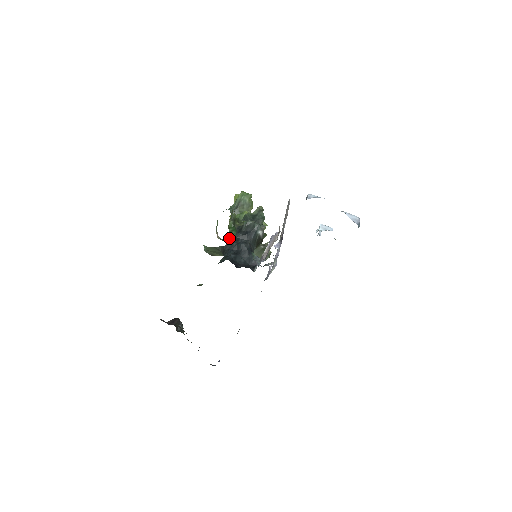
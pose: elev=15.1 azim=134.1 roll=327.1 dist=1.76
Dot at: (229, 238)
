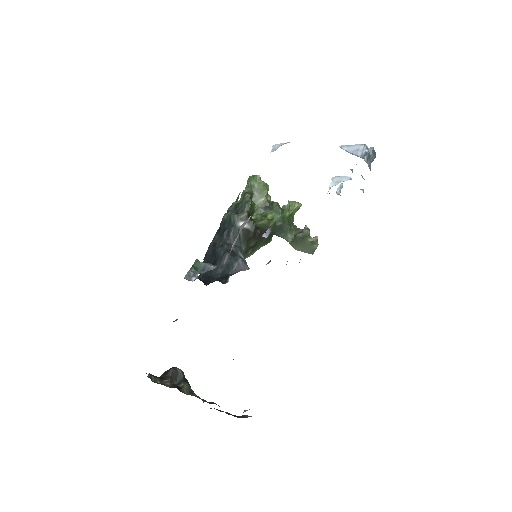
Dot at: occluded
